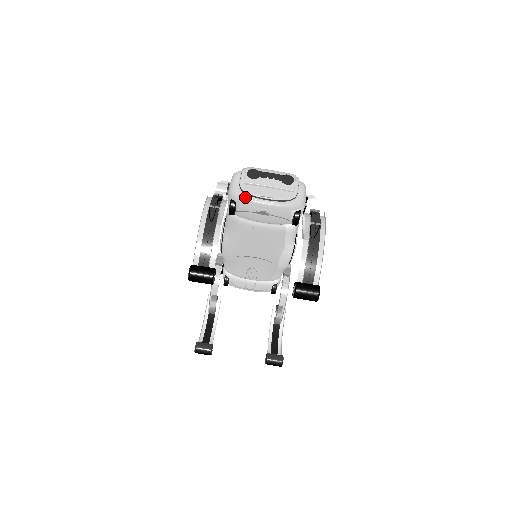
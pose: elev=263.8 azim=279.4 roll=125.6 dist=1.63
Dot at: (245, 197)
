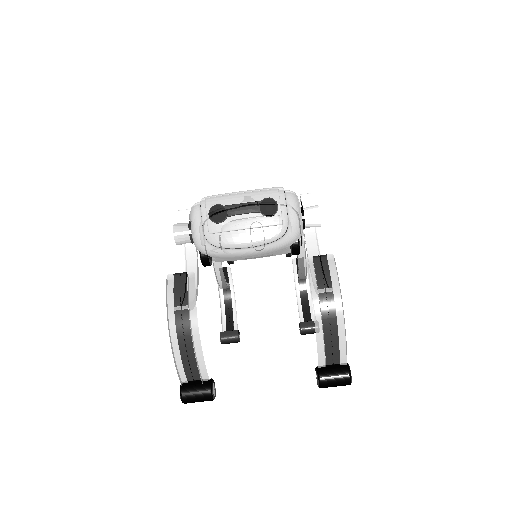
Dot at: (217, 251)
